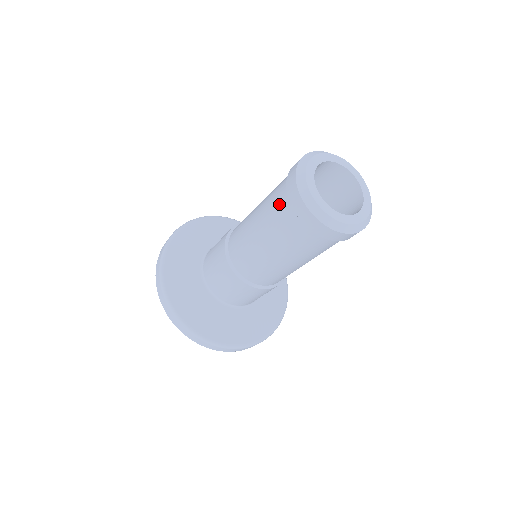
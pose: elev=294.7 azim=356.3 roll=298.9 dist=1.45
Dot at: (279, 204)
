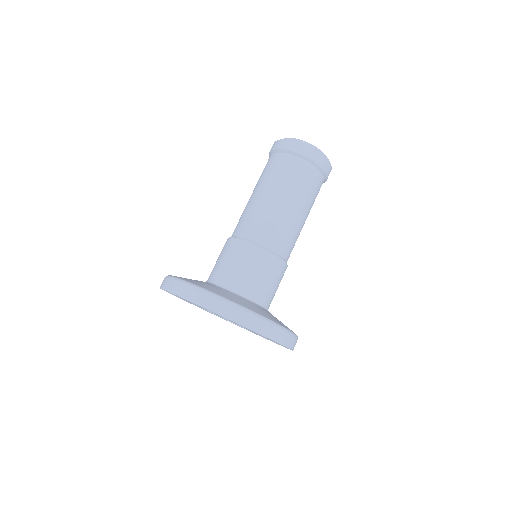
Dot at: (279, 163)
